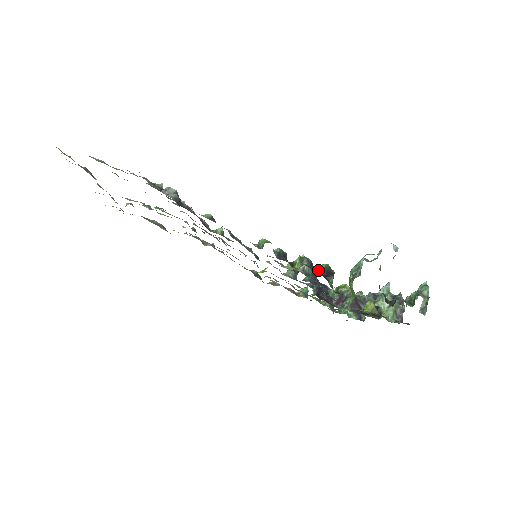
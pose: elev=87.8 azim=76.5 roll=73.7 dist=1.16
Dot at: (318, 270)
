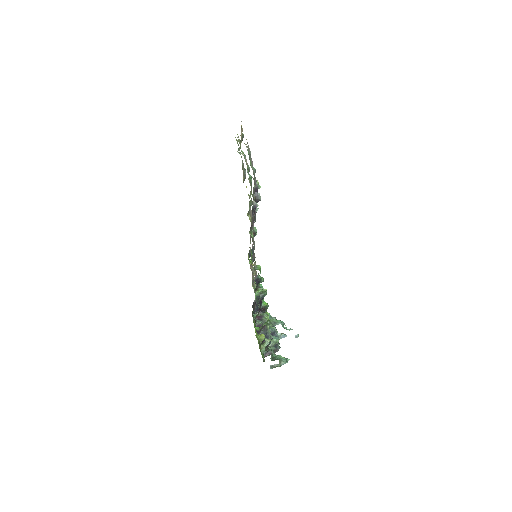
Dot at: (262, 303)
